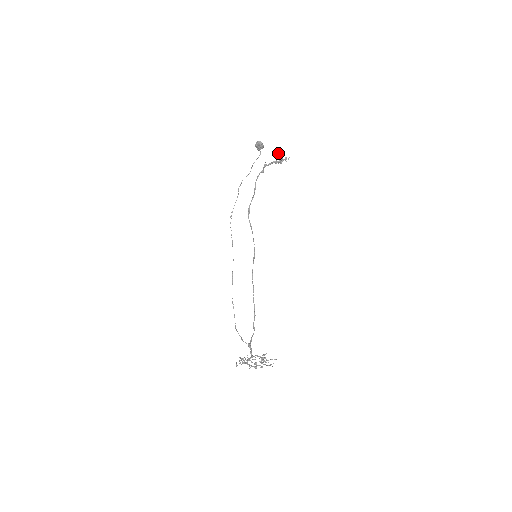
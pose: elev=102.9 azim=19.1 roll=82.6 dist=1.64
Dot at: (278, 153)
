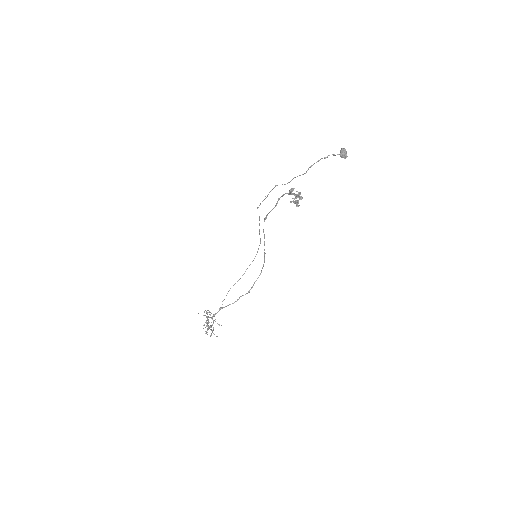
Dot at: (297, 191)
